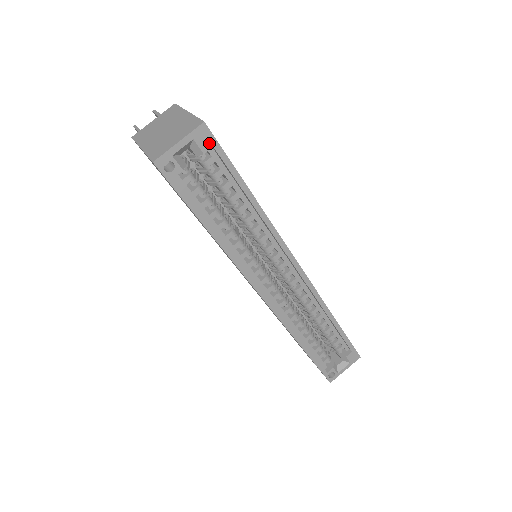
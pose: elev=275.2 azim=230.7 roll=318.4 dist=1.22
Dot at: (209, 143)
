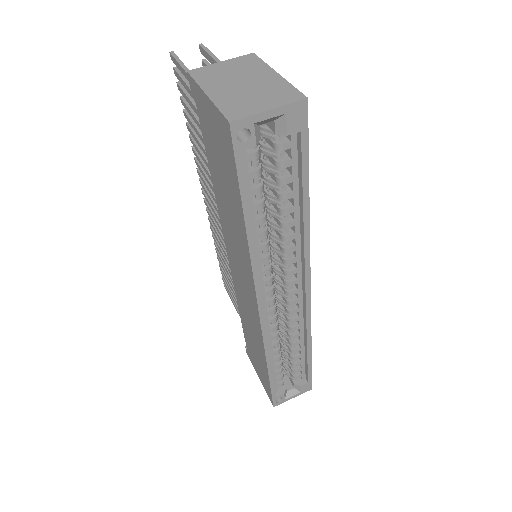
Dot at: (299, 125)
